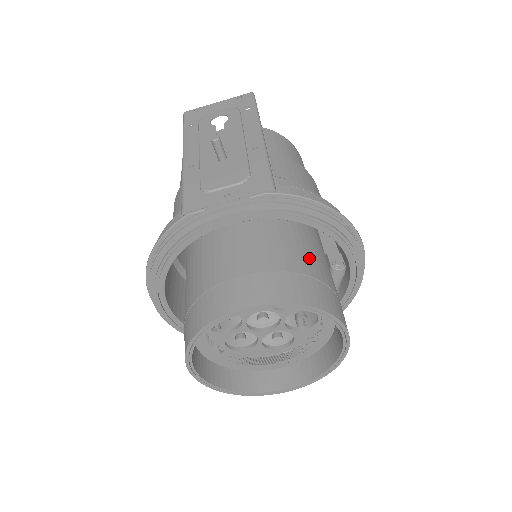
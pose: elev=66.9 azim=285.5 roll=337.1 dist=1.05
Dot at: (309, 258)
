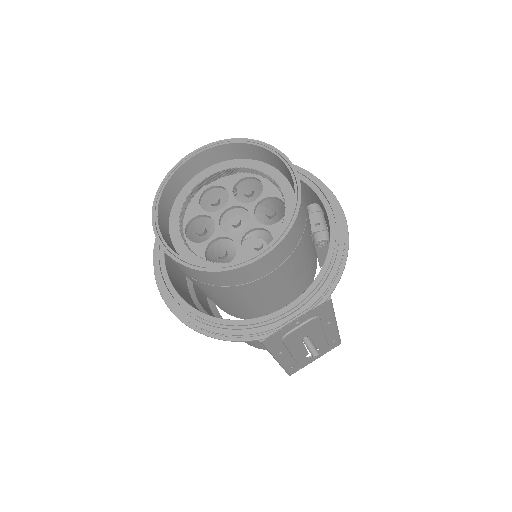
Dot at: occluded
